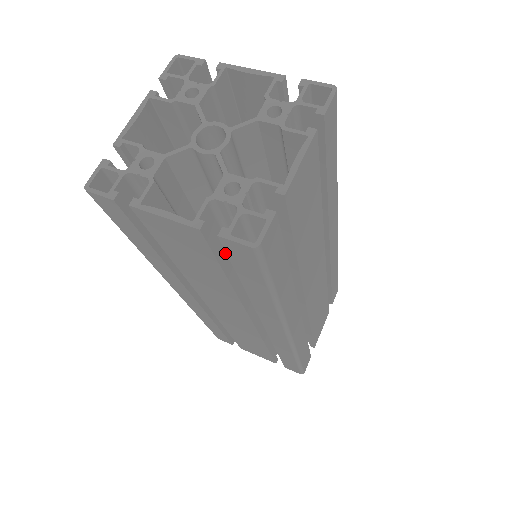
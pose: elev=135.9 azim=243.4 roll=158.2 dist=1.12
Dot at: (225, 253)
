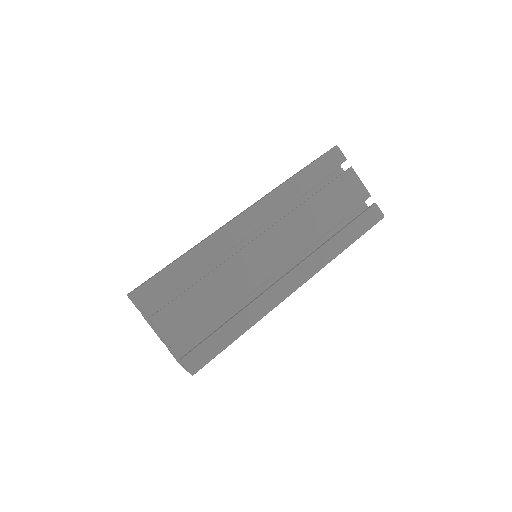
Dot at: occluded
